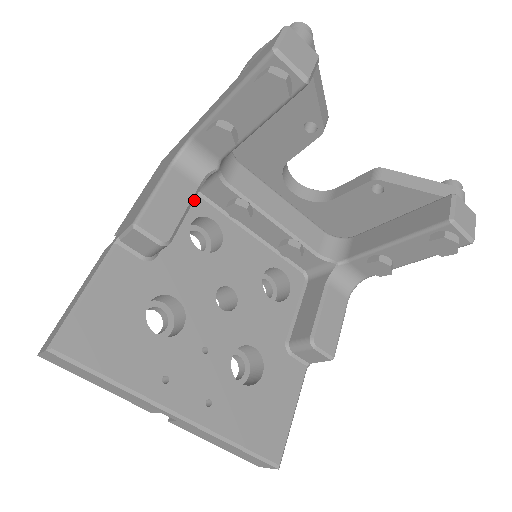
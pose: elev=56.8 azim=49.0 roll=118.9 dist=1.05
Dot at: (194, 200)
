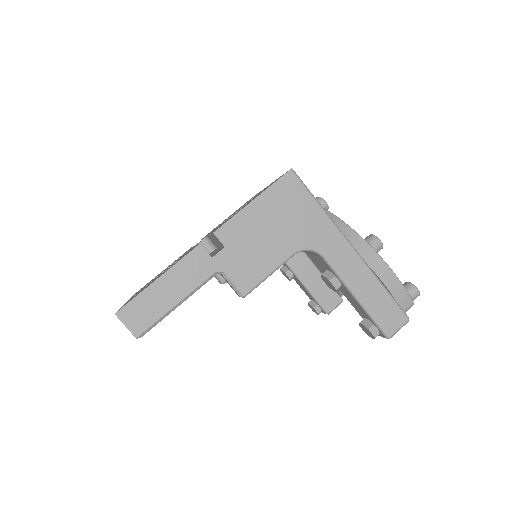
Dot at: occluded
